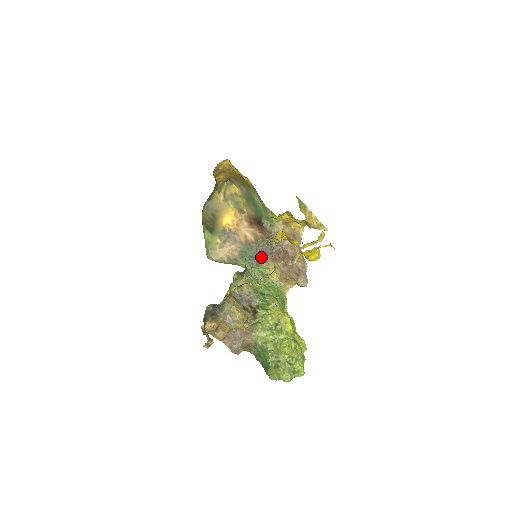
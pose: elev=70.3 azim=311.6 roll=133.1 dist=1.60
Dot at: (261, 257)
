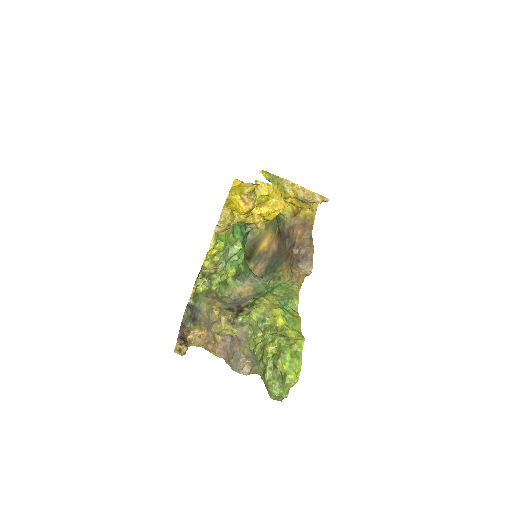
Dot at: (278, 262)
